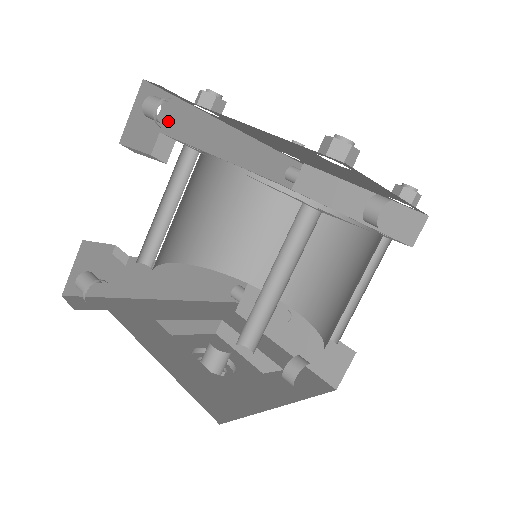
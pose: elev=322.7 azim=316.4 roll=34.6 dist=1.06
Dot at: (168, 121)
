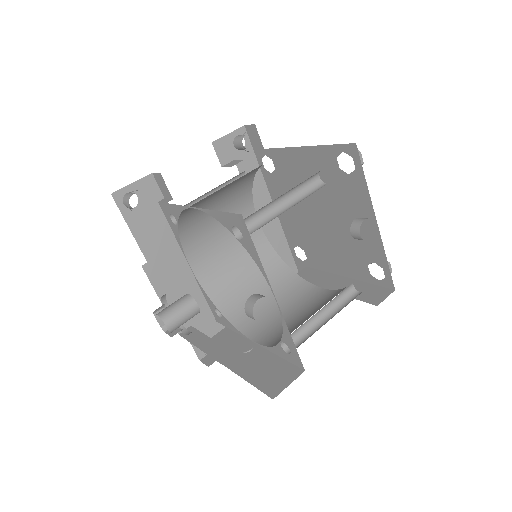
Dot at: (242, 159)
